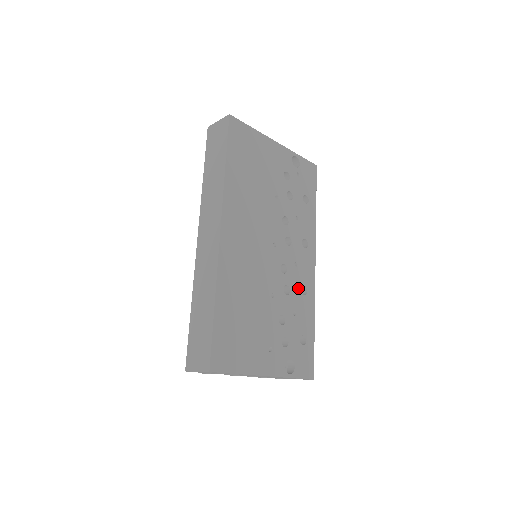
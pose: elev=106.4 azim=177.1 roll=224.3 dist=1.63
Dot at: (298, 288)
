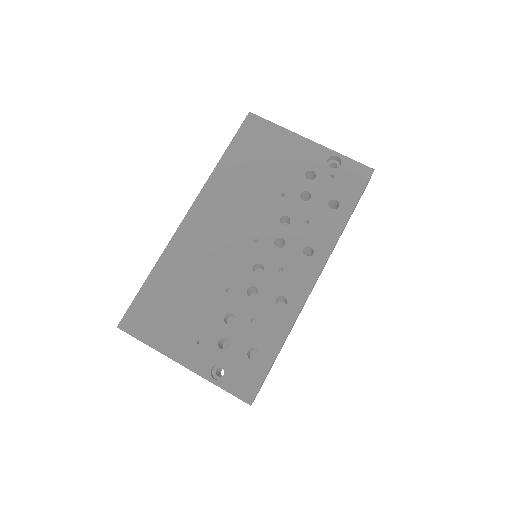
Dot at: (272, 296)
